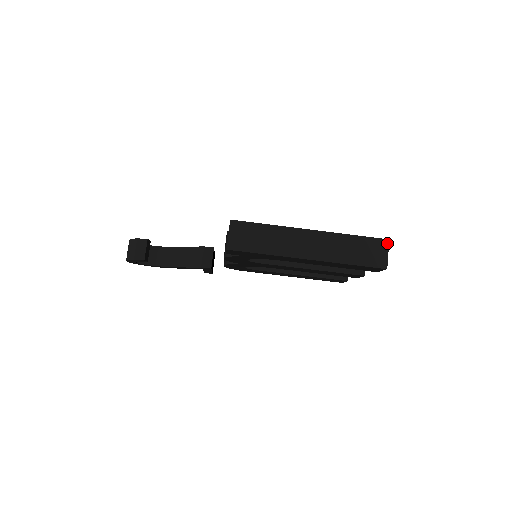
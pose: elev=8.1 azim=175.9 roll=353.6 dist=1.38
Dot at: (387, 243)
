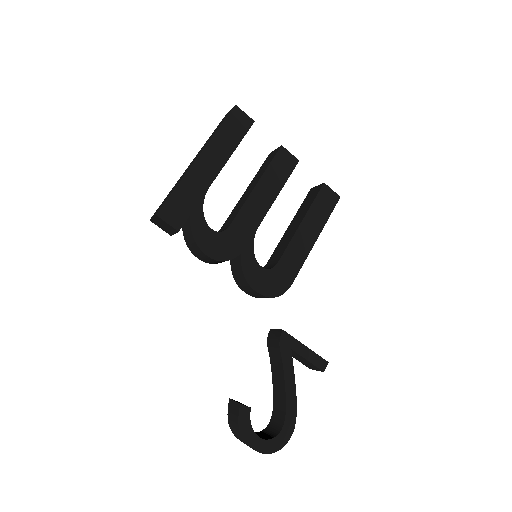
Dot at: occluded
